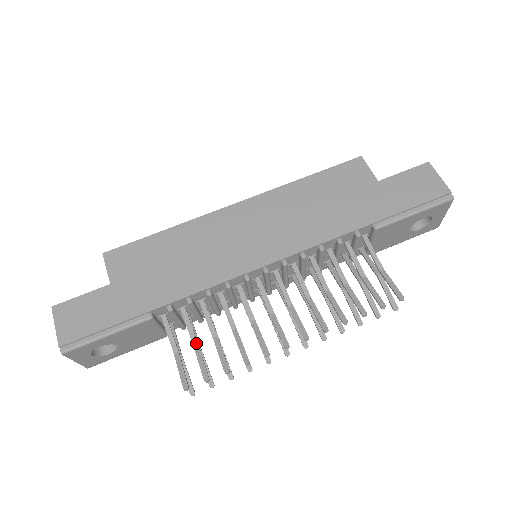
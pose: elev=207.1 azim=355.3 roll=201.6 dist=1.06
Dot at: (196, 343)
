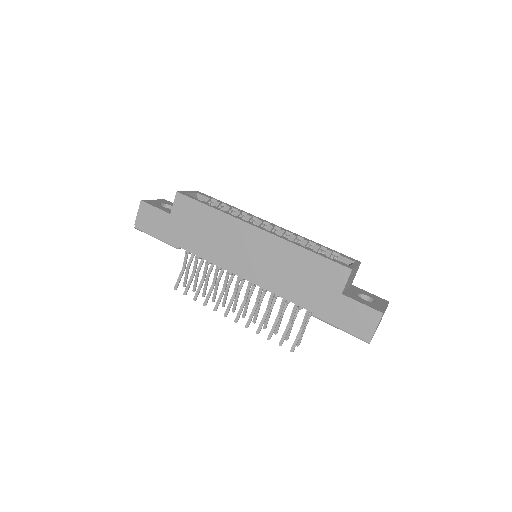
Dot at: (194, 273)
